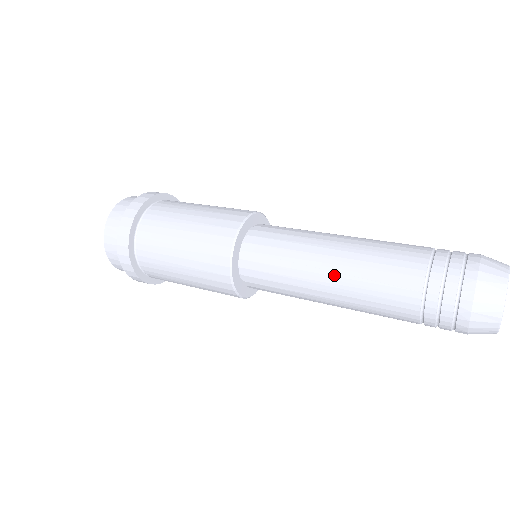
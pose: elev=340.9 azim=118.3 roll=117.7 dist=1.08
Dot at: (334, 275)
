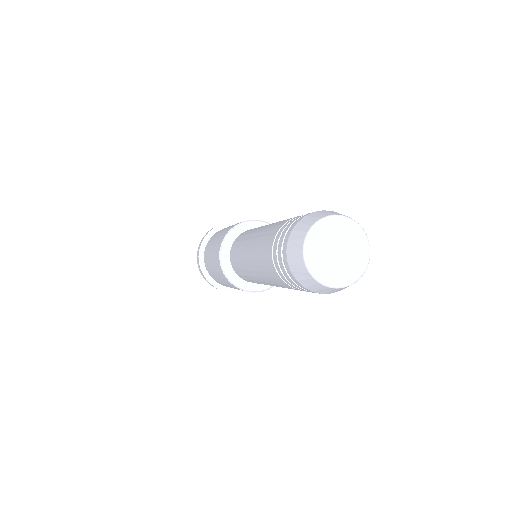
Dot at: (254, 237)
